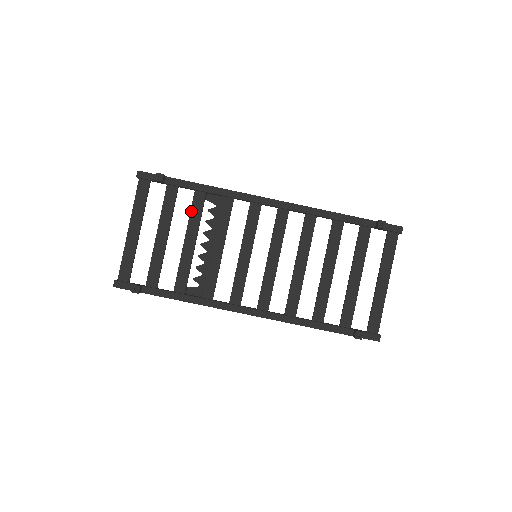
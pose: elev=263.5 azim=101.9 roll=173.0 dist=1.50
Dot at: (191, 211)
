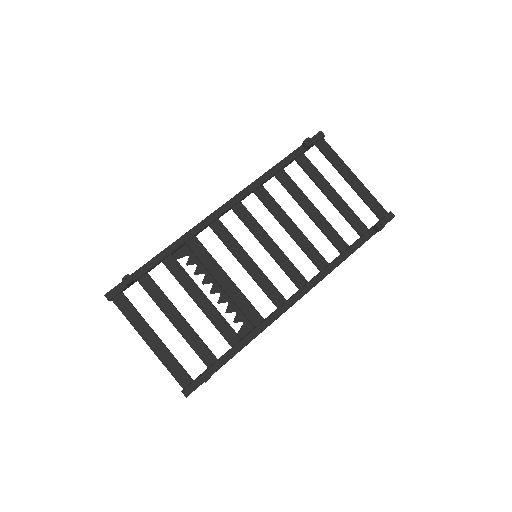
Dot at: (176, 278)
